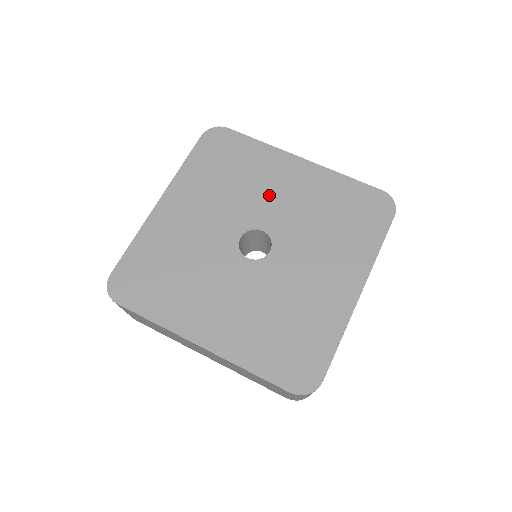
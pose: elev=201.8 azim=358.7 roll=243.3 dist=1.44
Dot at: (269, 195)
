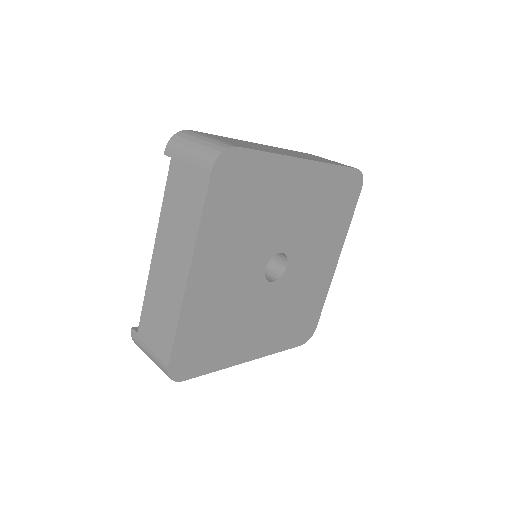
Dot at: (283, 216)
